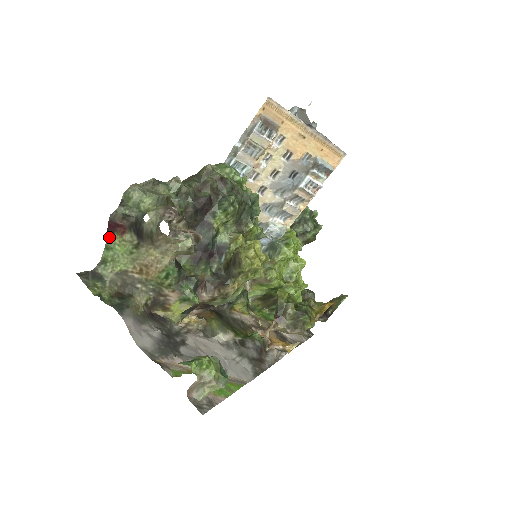
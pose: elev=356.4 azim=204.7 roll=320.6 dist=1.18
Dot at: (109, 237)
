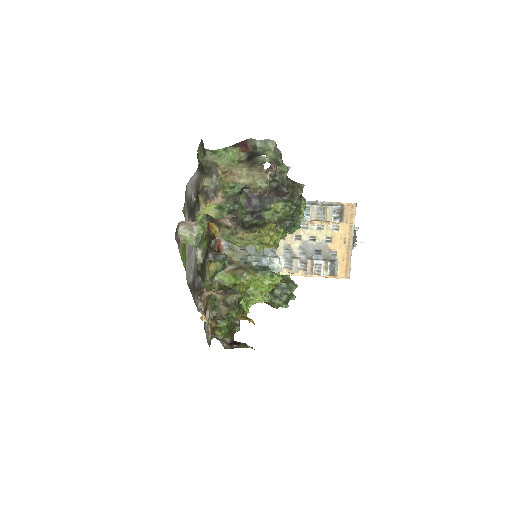
Dot at: (234, 146)
